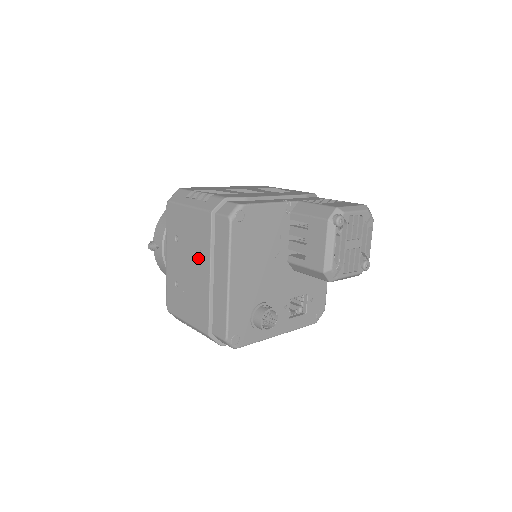
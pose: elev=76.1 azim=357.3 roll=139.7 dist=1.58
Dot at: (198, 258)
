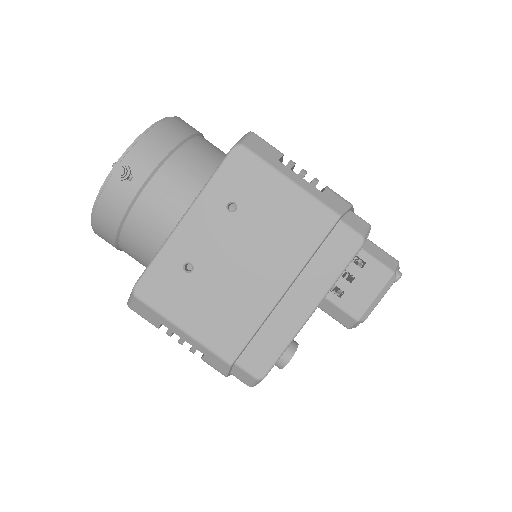
Dot at: (272, 258)
